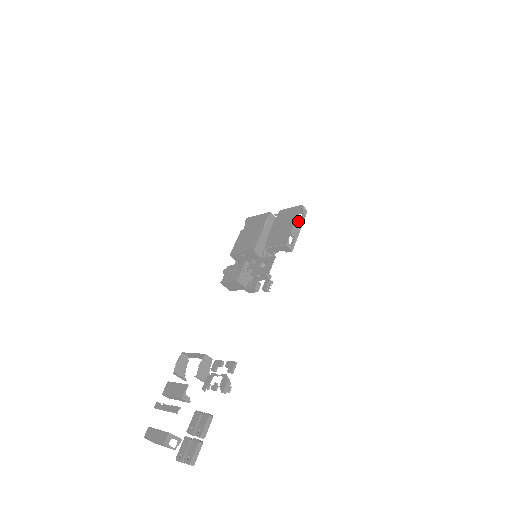
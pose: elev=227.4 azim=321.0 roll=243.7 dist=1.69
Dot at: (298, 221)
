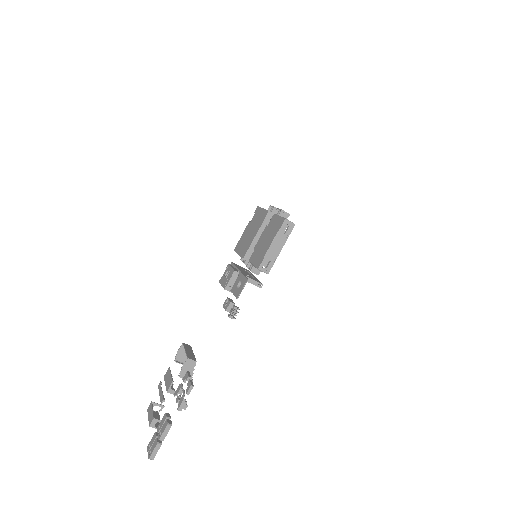
Dot at: (277, 240)
